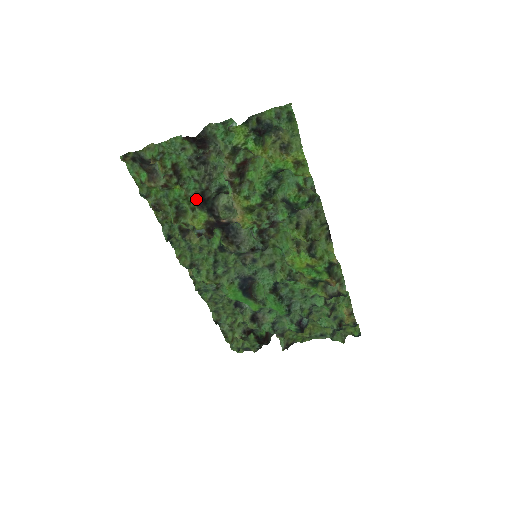
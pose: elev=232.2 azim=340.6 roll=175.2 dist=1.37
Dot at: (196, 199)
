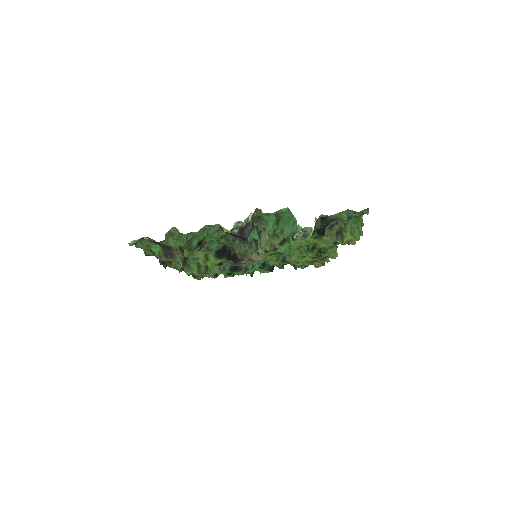
Dot at: (215, 251)
